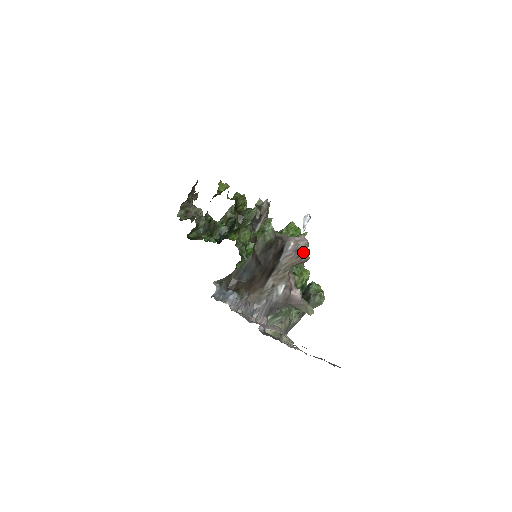
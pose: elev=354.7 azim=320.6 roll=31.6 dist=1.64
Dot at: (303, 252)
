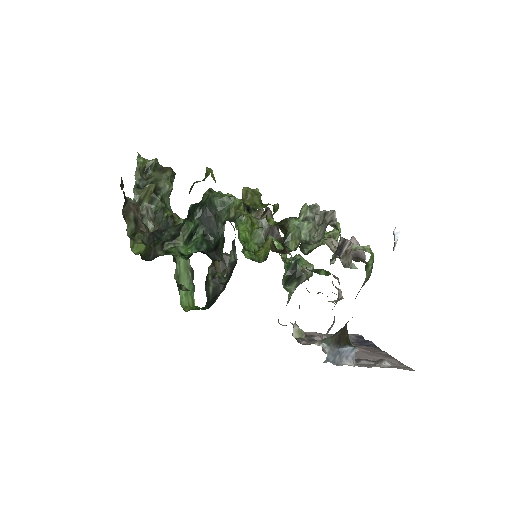
Dot at: occluded
